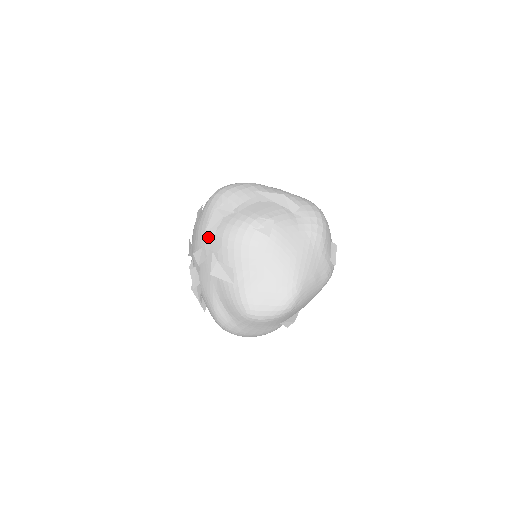
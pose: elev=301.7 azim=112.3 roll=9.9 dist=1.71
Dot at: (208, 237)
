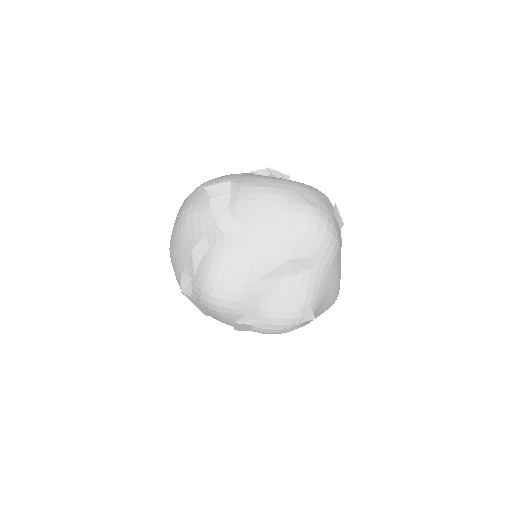
Dot at: occluded
